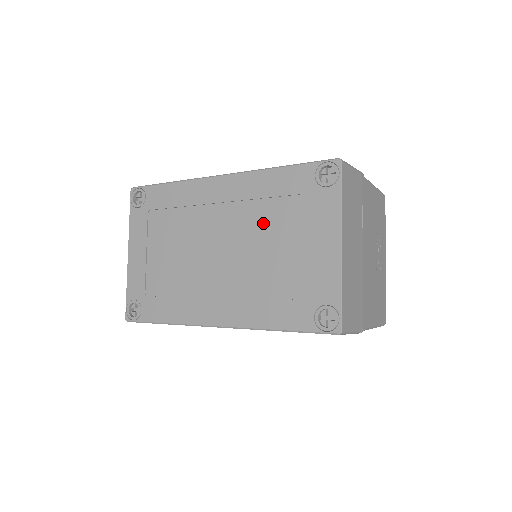
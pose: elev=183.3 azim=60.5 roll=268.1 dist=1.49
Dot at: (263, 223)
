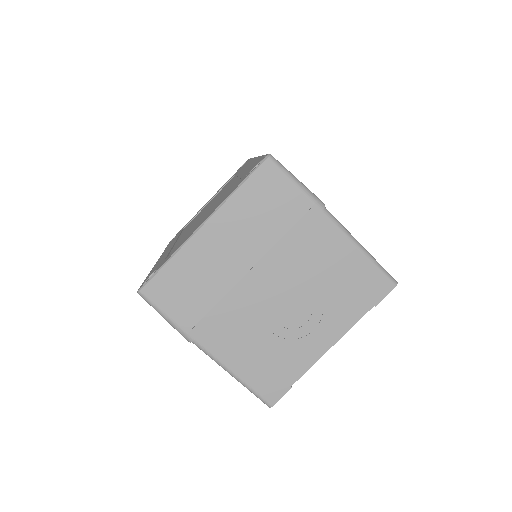
Dot at: occluded
